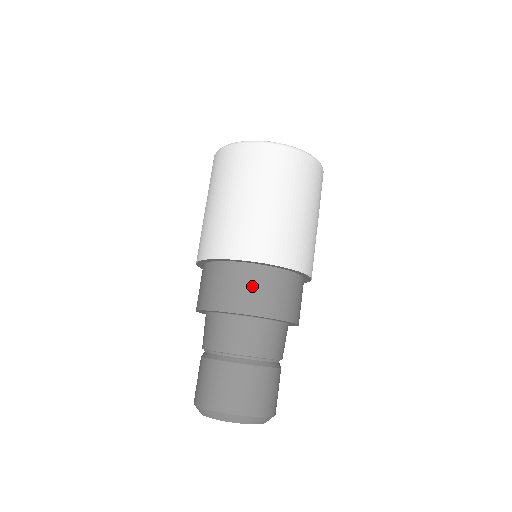
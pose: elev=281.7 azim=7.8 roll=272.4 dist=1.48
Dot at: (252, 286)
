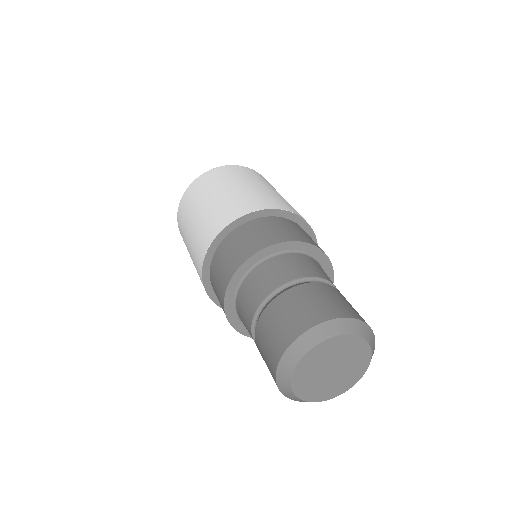
Dot at: (310, 237)
